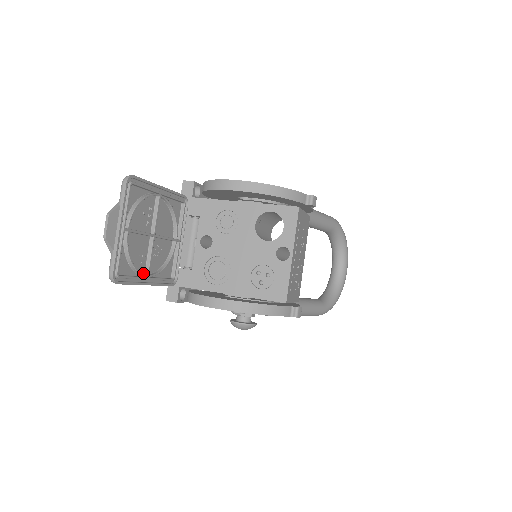
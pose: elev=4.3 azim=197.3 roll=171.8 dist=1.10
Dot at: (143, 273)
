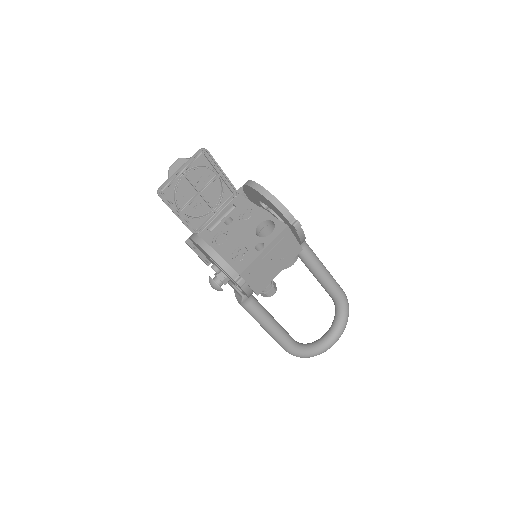
Dot at: (180, 208)
